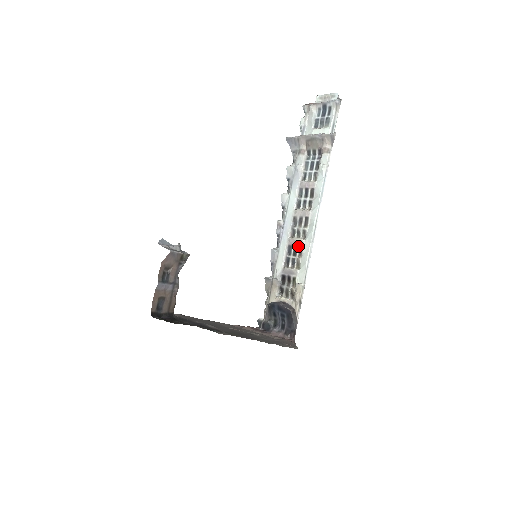
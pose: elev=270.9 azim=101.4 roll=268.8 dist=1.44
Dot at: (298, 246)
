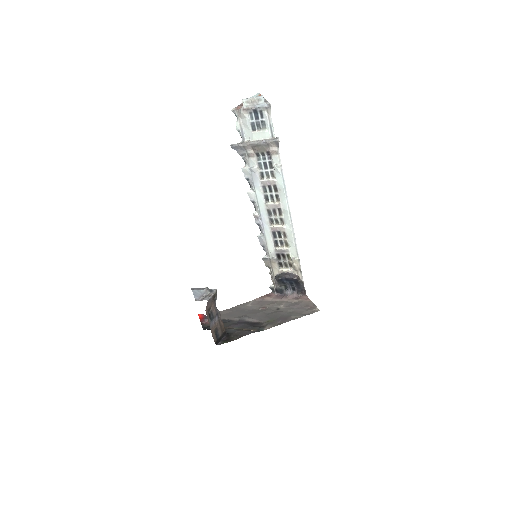
Dot at: (281, 231)
